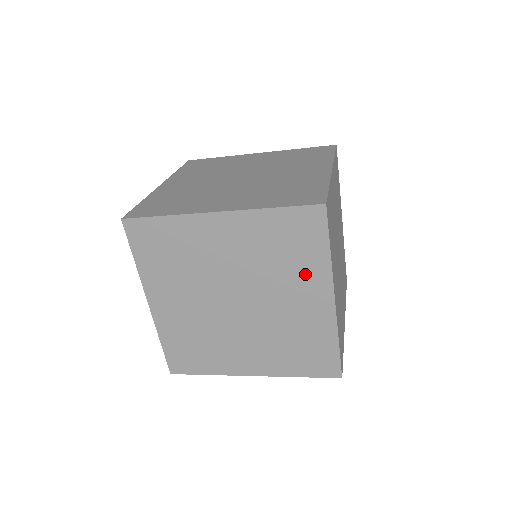
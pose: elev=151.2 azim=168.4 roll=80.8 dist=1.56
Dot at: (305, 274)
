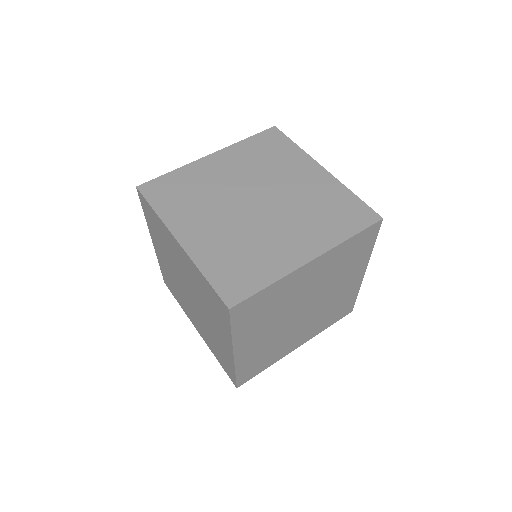
Dot at: (219, 325)
